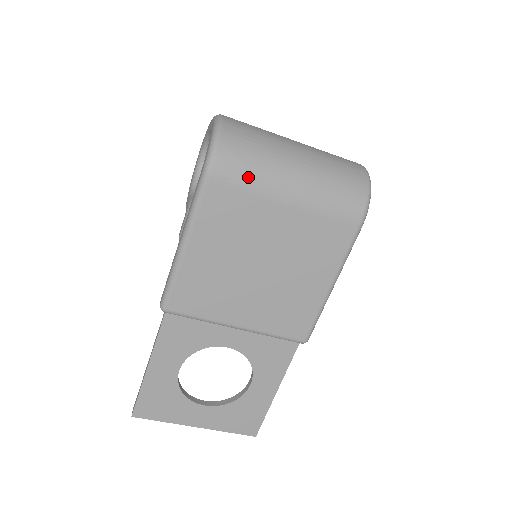
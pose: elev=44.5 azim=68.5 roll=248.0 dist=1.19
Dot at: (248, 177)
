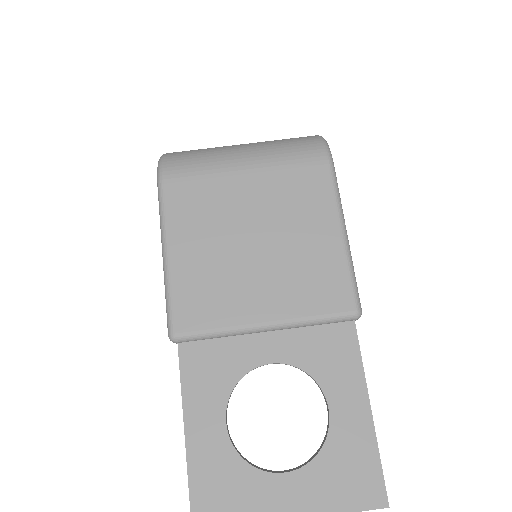
Dot at: (198, 166)
